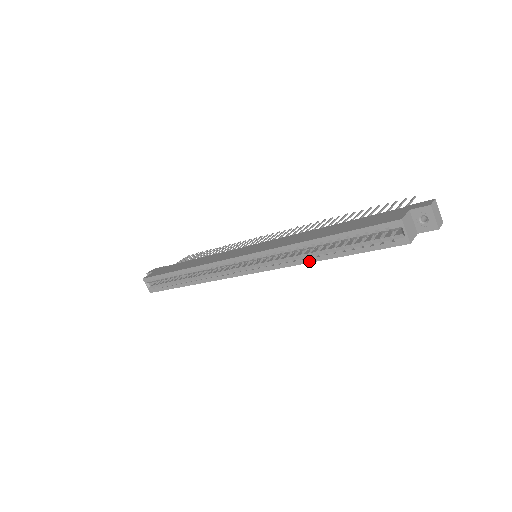
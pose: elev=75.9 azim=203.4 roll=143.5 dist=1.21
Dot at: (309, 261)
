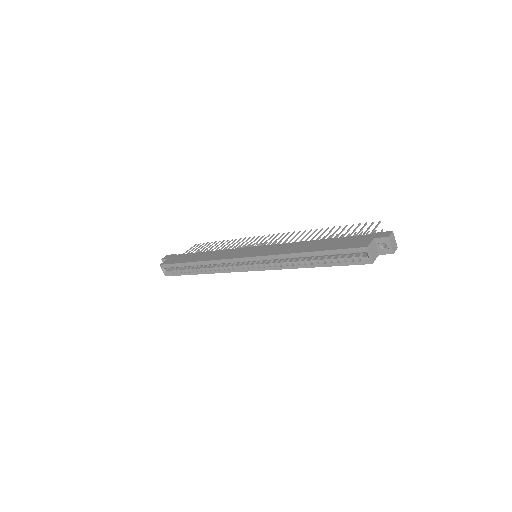
Dot at: (298, 267)
